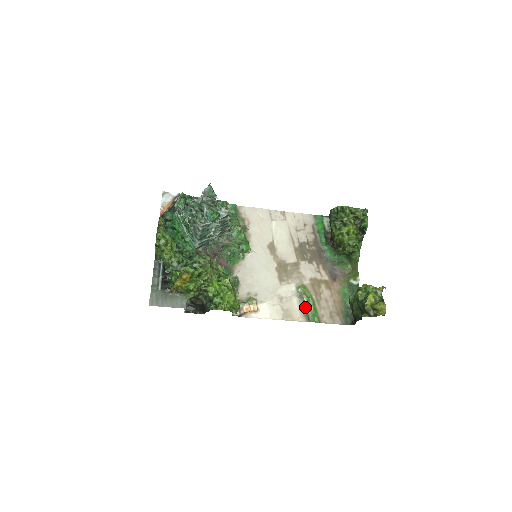
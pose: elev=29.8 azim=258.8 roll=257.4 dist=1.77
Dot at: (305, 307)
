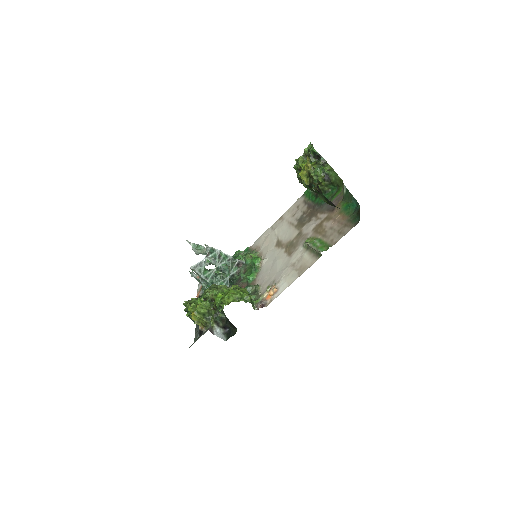
Dot at: (314, 250)
